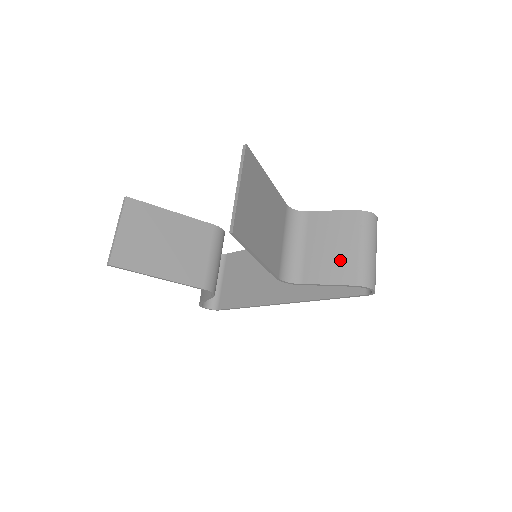
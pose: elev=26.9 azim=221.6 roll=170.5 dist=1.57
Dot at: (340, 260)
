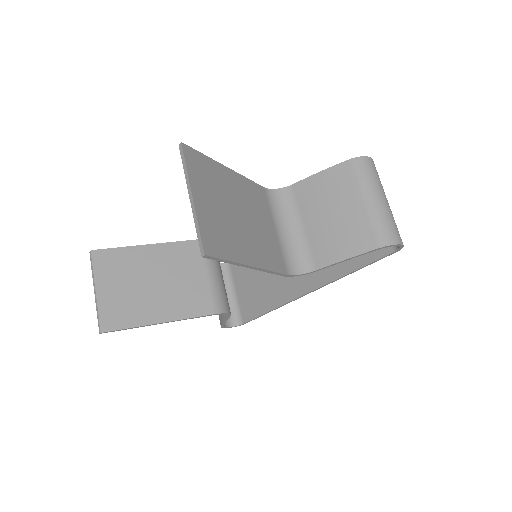
Dot at: (349, 226)
